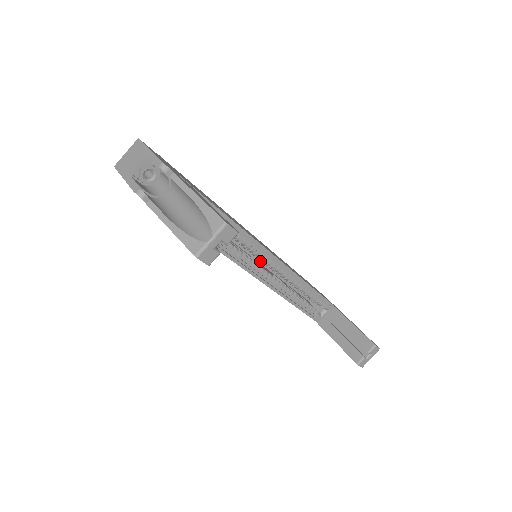
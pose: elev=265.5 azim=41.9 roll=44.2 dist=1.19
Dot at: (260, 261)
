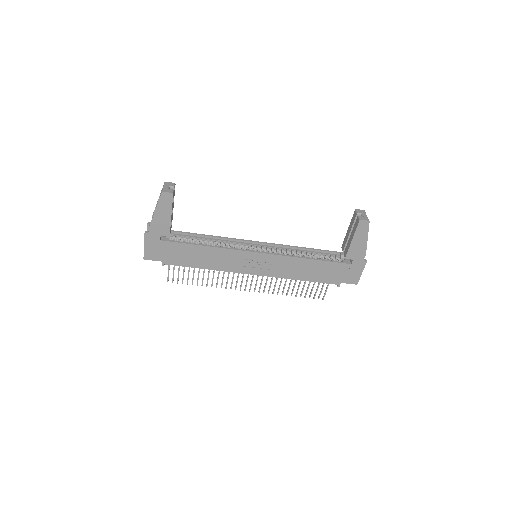
Dot at: occluded
